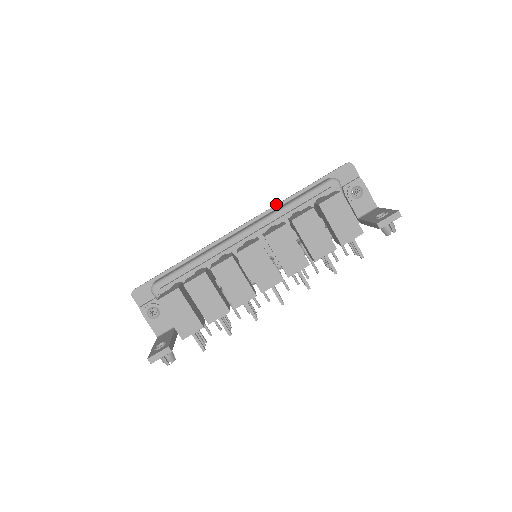
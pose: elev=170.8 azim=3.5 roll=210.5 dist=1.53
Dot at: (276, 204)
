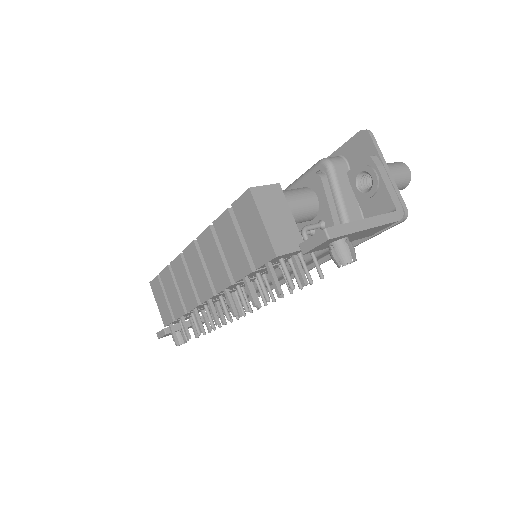
Dot at: occluded
